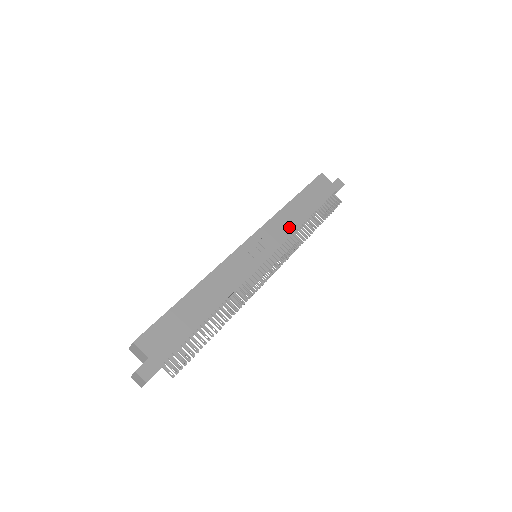
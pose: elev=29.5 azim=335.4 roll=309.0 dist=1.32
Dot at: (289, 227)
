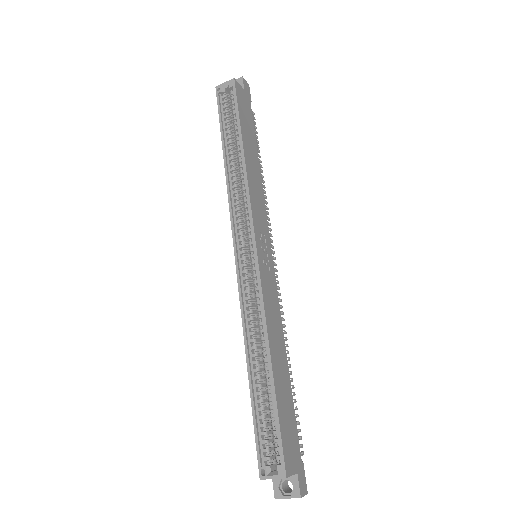
Dot at: (260, 194)
